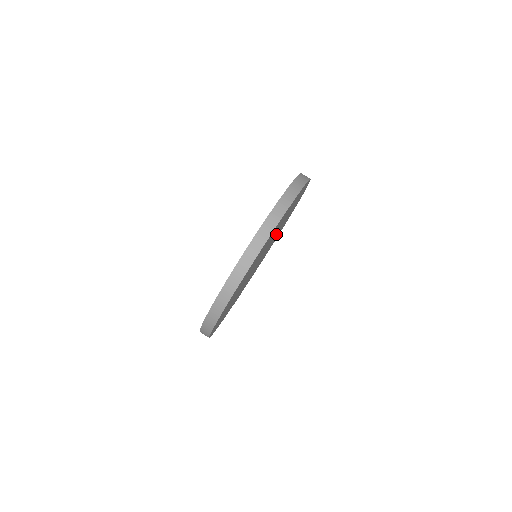
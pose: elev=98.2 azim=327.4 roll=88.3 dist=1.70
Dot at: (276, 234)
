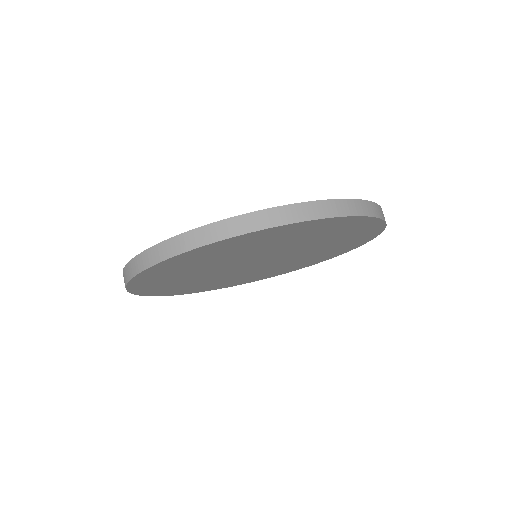
Dot at: (296, 256)
